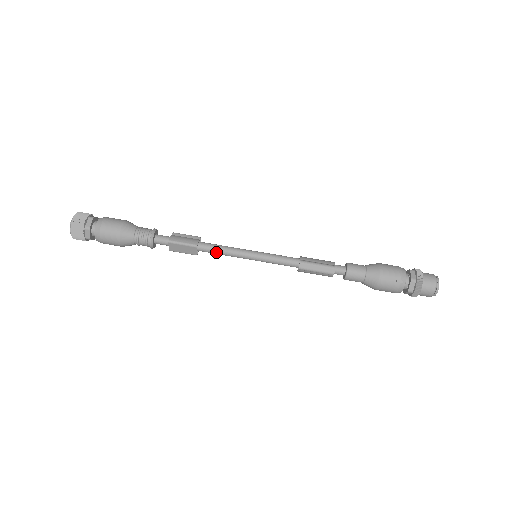
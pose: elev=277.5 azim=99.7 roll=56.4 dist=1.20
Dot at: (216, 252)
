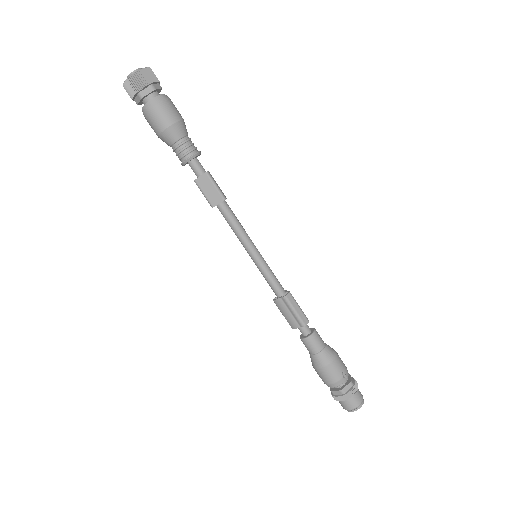
Dot at: (232, 220)
